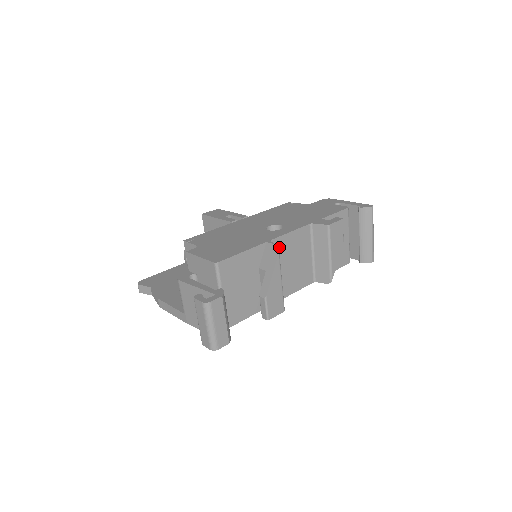
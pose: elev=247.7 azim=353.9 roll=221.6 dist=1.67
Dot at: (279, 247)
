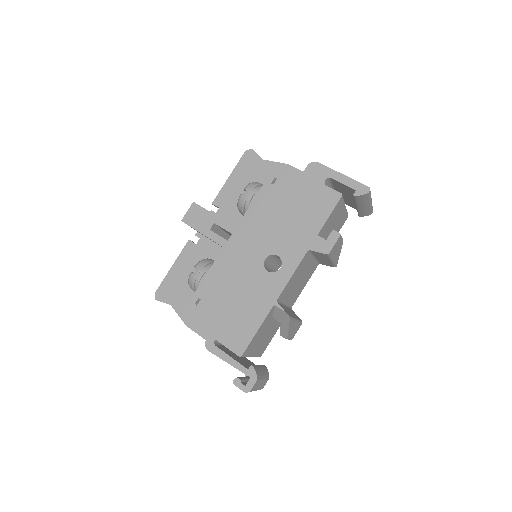
Dot at: (285, 292)
